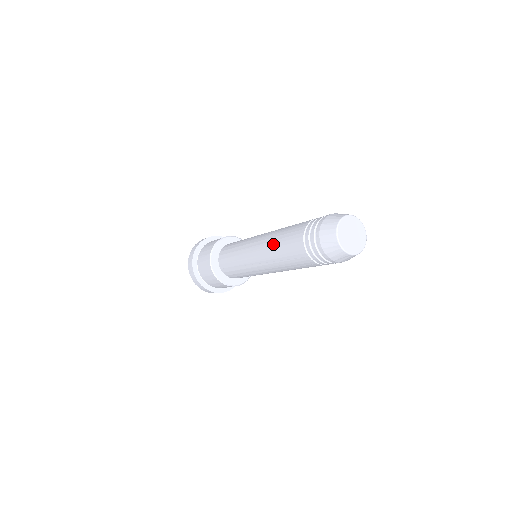
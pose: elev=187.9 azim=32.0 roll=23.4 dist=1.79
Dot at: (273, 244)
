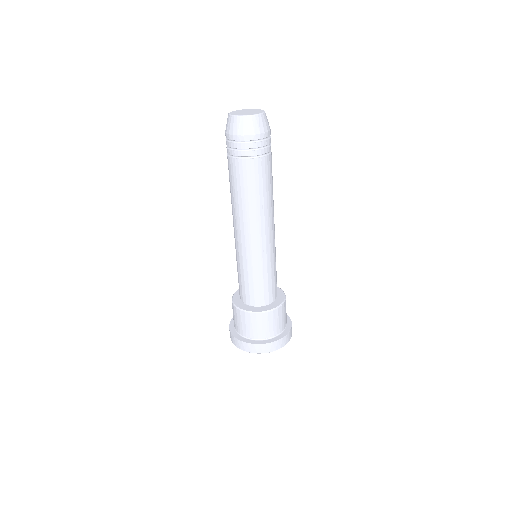
Dot at: (236, 205)
